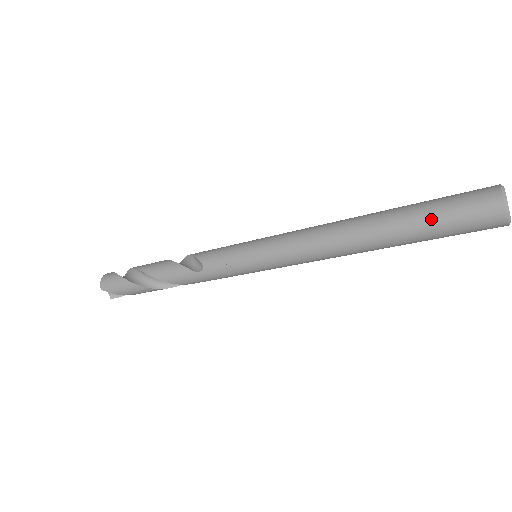
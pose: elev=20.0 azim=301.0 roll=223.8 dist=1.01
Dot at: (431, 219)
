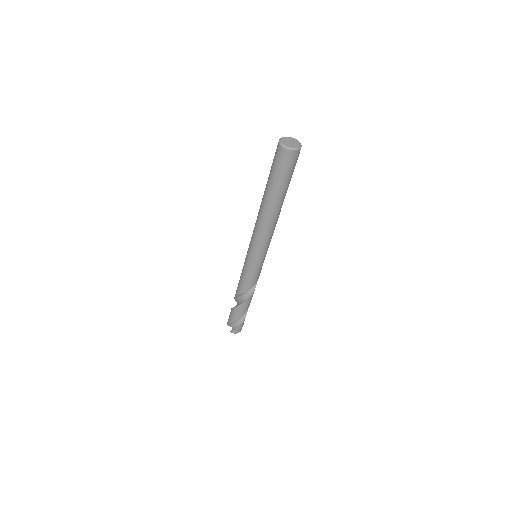
Dot at: (270, 170)
